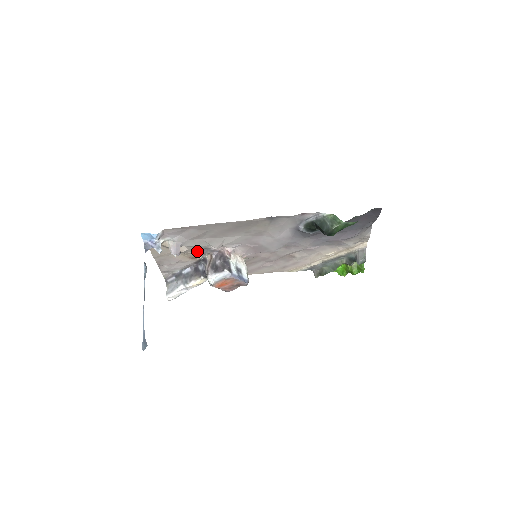
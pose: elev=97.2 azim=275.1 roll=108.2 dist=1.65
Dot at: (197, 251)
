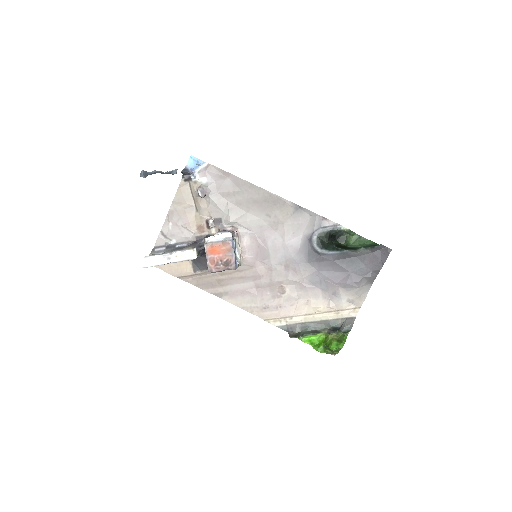
Dot at: (212, 217)
